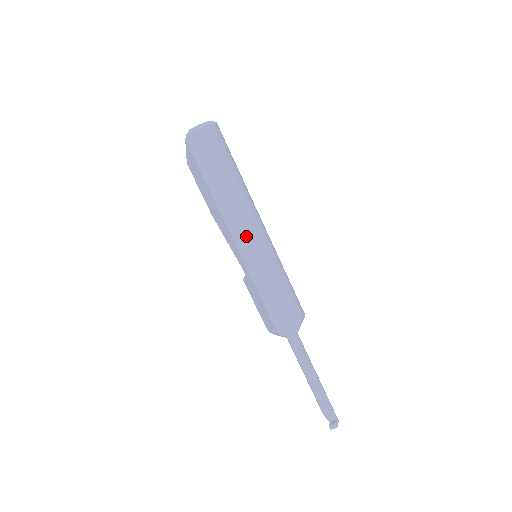
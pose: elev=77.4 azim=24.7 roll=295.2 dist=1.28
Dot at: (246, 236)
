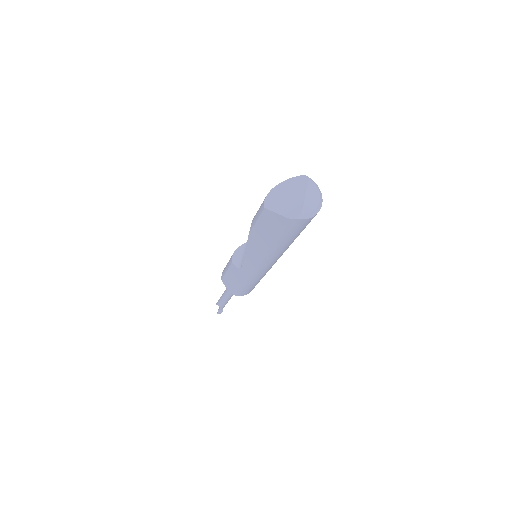
Dot at: (268, 266)
